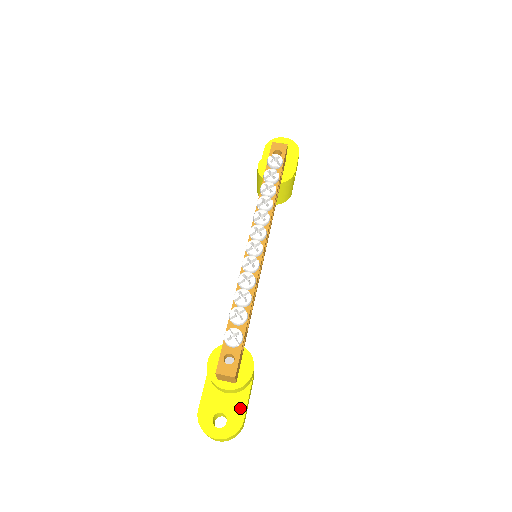
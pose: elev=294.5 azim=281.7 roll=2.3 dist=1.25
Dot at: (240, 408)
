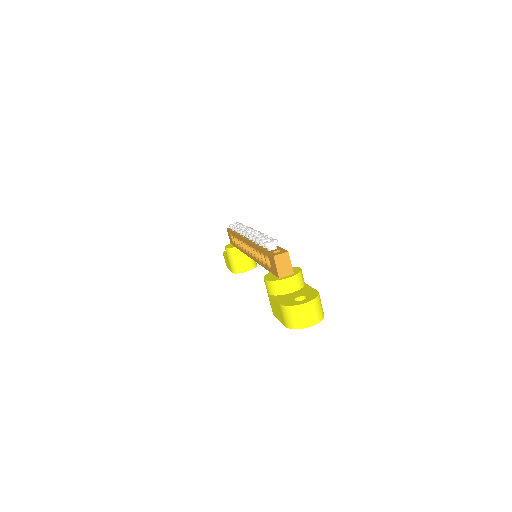
Dot at: (309, 290)
